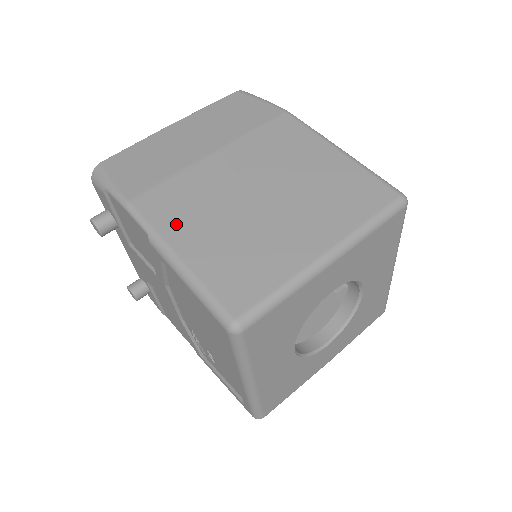
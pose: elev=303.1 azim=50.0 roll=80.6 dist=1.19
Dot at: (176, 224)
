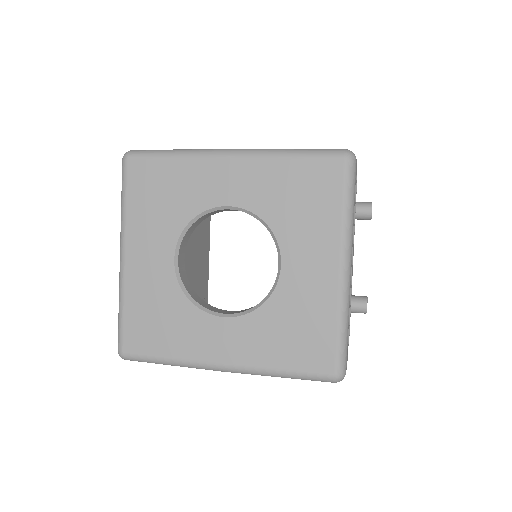
Dot at: occluded
